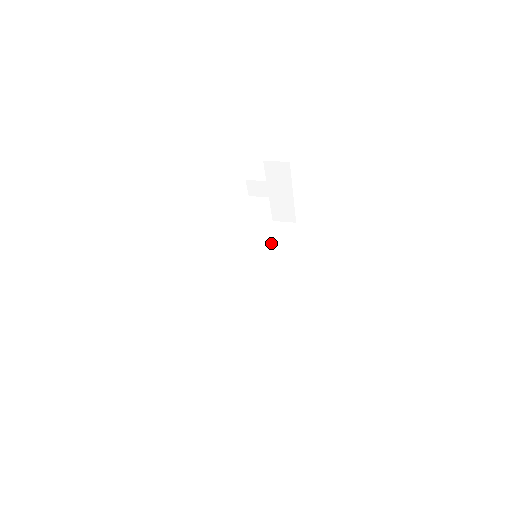
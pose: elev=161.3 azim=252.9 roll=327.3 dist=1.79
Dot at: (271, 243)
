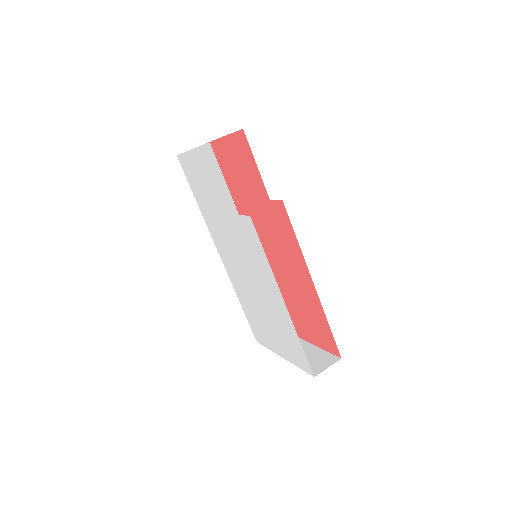
Dot at: occluded
